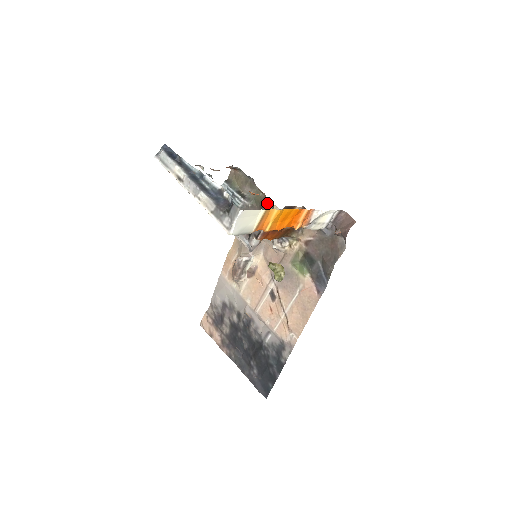
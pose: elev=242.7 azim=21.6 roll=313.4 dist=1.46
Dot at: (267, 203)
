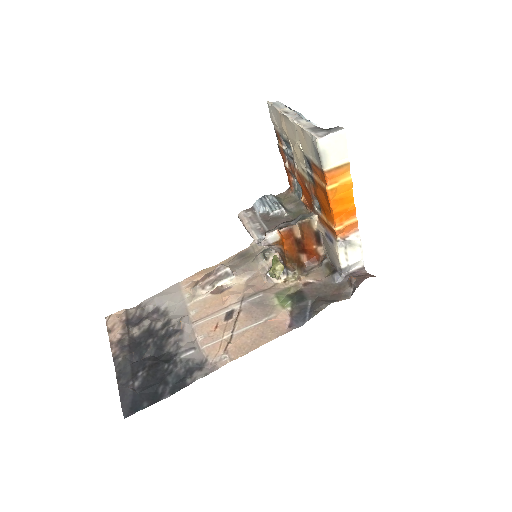
Dot at: (317, 205)
